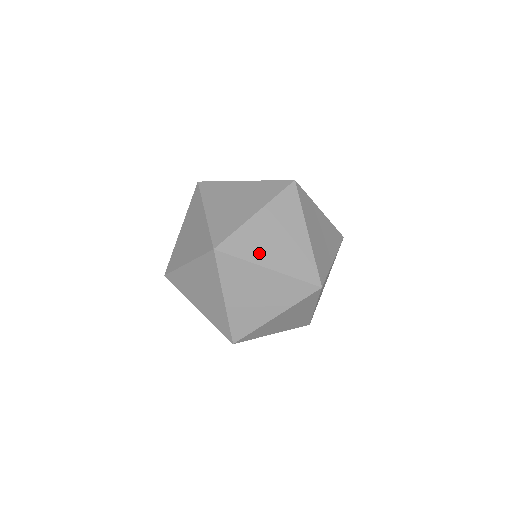
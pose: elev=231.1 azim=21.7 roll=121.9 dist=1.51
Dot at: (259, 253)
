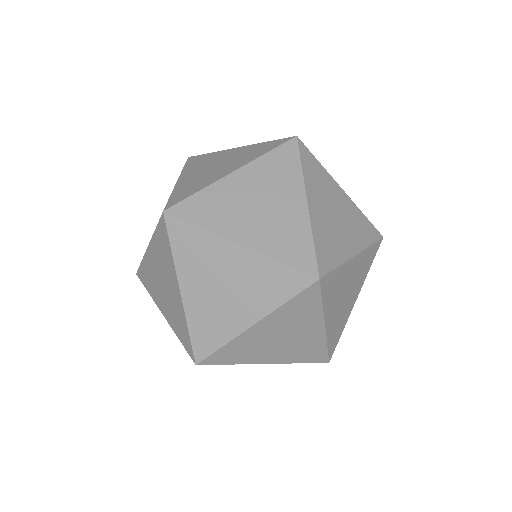
Dot at: (332, 304)
